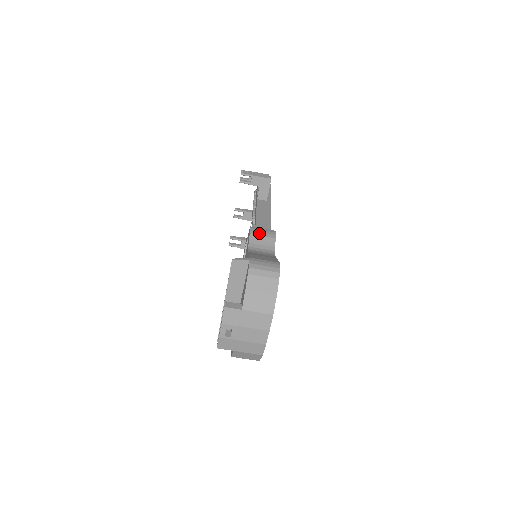
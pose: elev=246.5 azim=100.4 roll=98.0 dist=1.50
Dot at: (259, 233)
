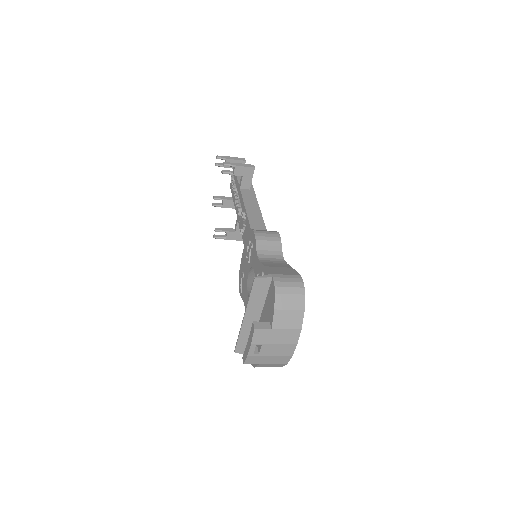
Dot at: (264, 238)
